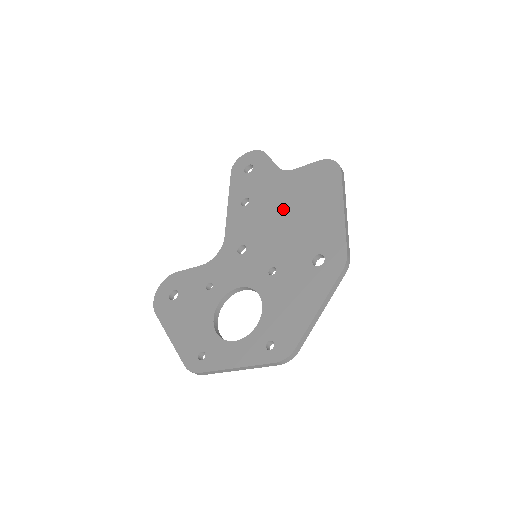
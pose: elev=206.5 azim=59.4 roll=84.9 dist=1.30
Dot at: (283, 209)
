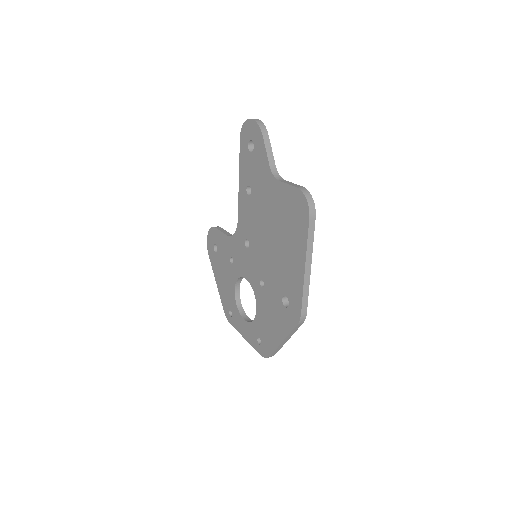
Dot at: (270, 226)
